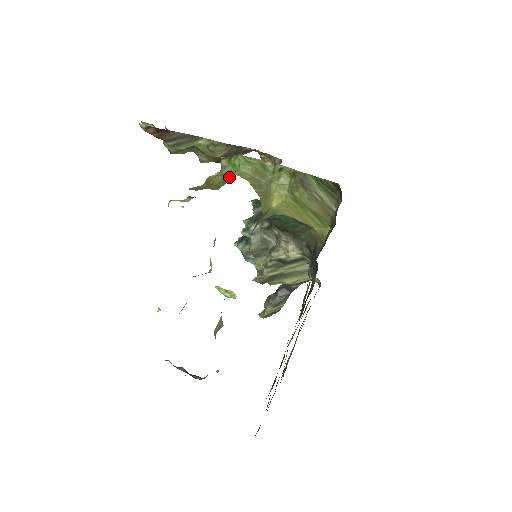
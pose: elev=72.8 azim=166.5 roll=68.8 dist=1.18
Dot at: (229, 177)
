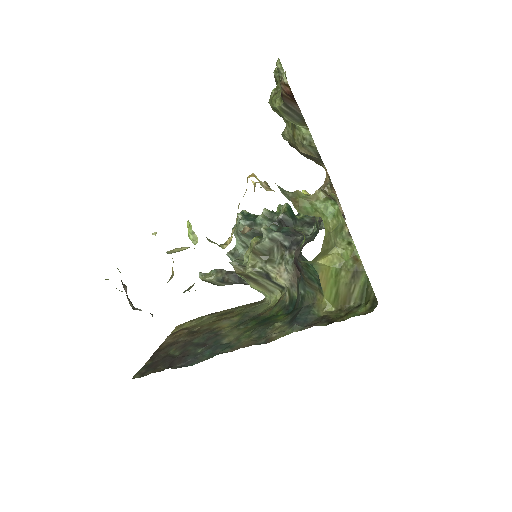
Dot at: (316, 214)
